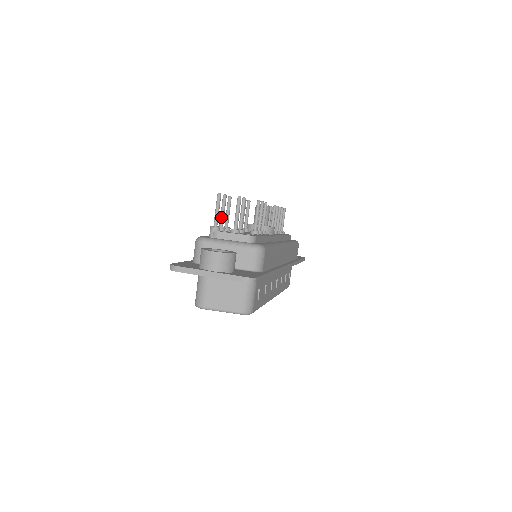
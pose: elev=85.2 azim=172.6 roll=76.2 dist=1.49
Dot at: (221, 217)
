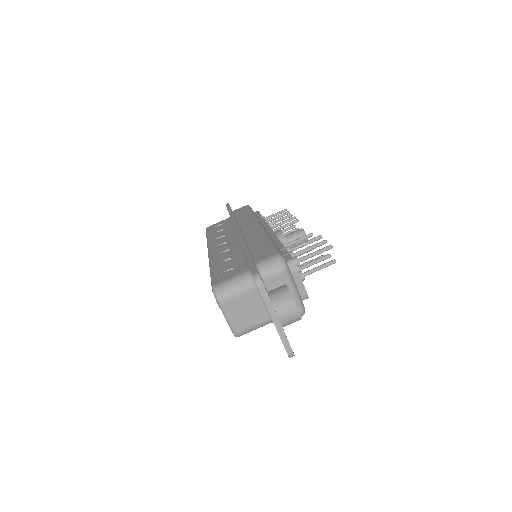
Dot at: (304, 251)
